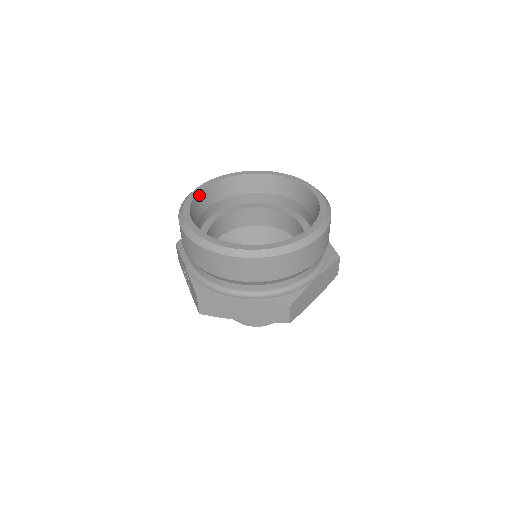
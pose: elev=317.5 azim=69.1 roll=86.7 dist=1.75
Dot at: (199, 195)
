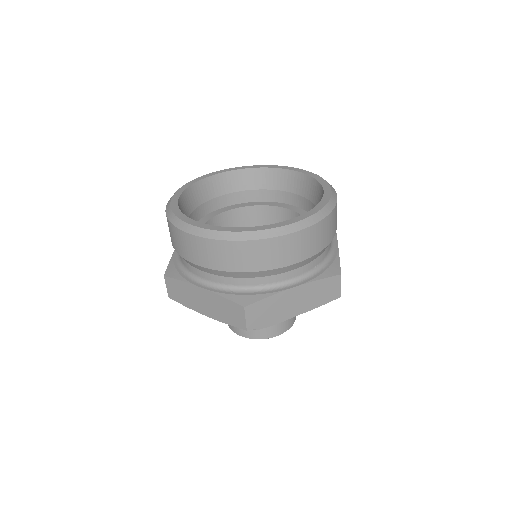
Dot at: (210, 179)
